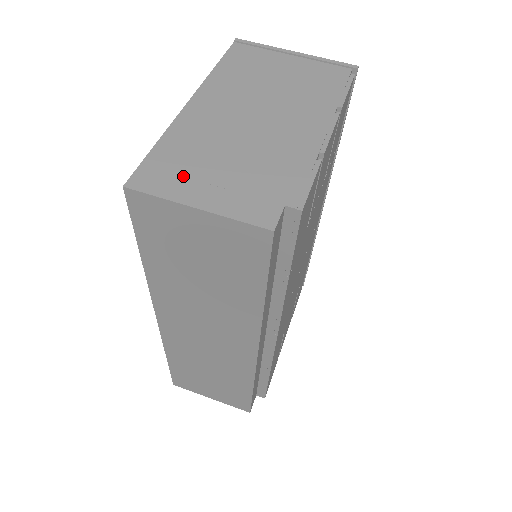
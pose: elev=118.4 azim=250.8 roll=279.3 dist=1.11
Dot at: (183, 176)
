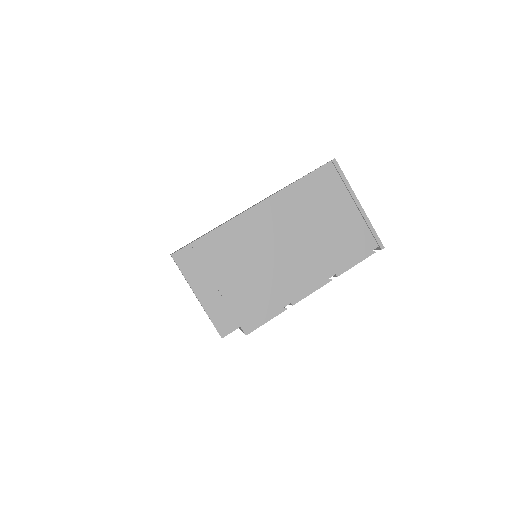
Dot at: (206, 269)
